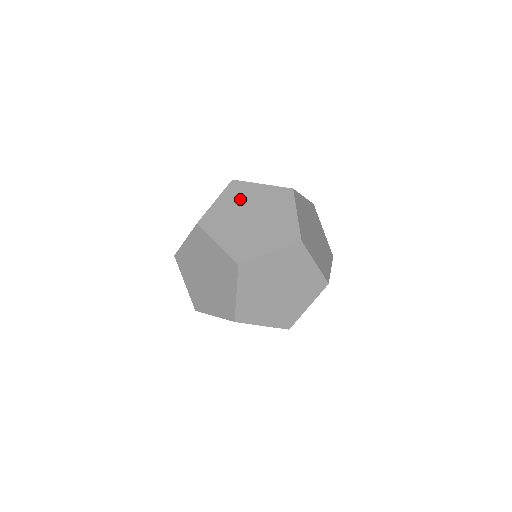
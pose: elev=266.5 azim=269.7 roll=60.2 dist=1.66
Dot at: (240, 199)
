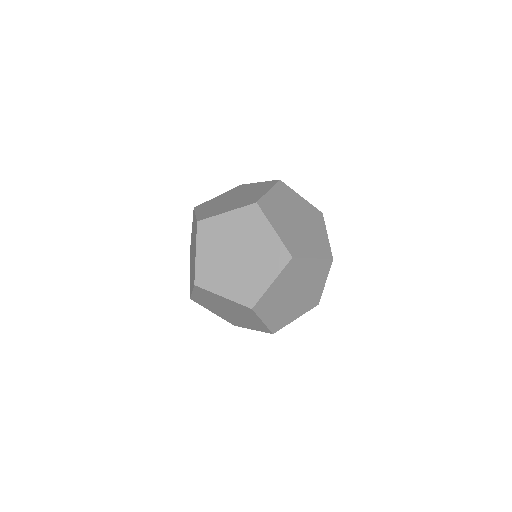
Dot at: (245, 228)
